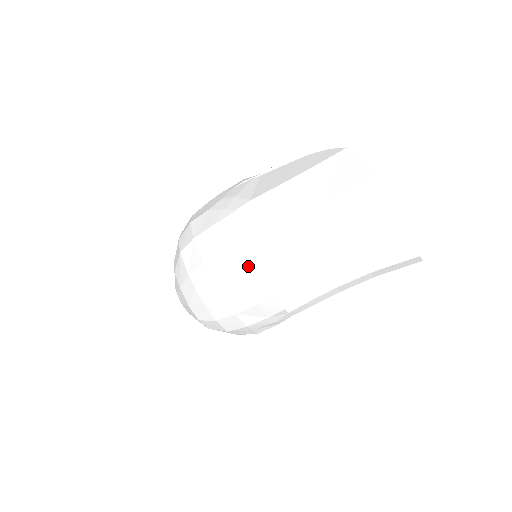
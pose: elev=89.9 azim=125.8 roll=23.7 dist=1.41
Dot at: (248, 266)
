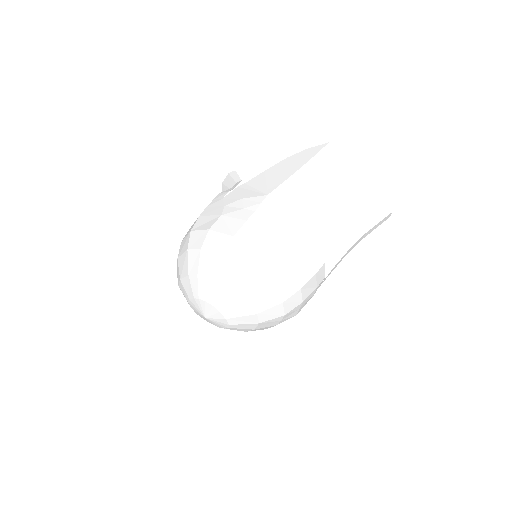
Dot at: (301, 242)
